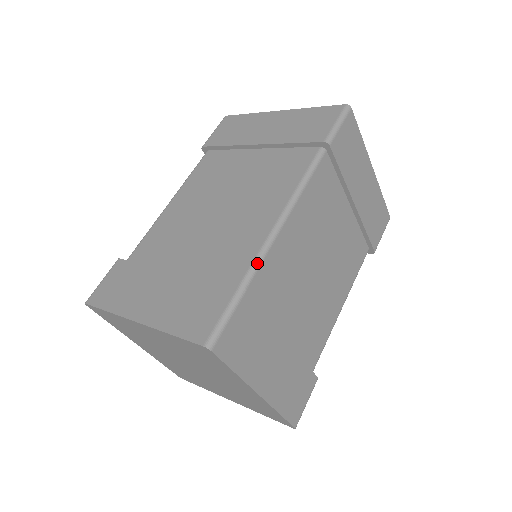
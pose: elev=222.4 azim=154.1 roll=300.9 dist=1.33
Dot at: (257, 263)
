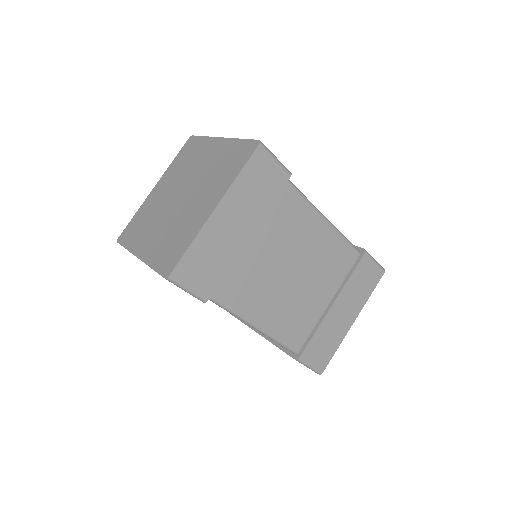
Dot at: (300, 192)
